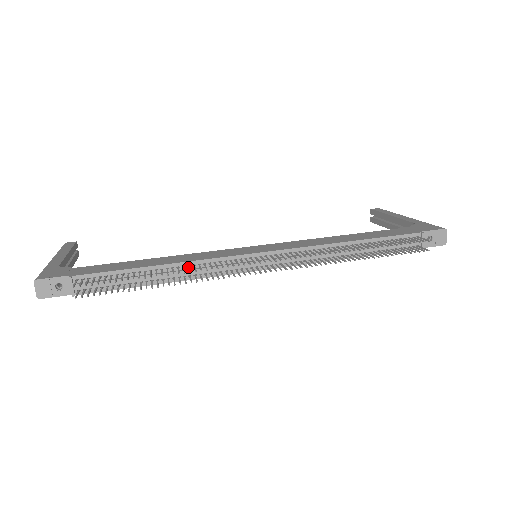
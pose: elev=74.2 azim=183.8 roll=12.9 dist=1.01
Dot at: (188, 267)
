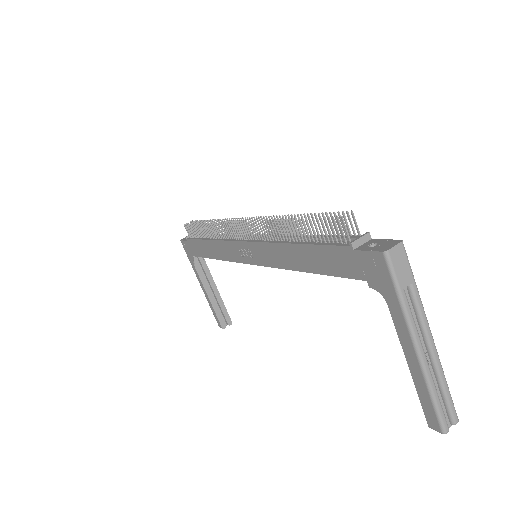
Dot at: occluded
